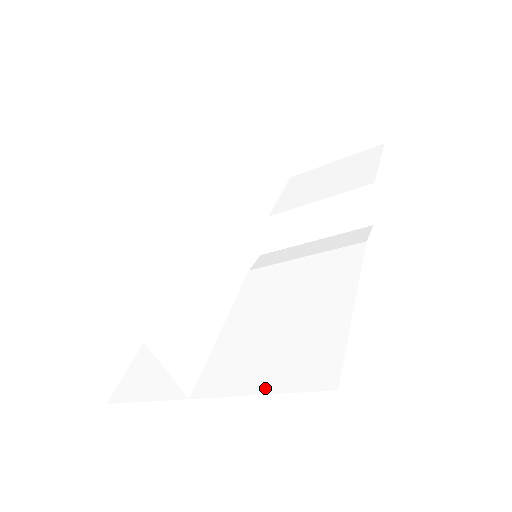
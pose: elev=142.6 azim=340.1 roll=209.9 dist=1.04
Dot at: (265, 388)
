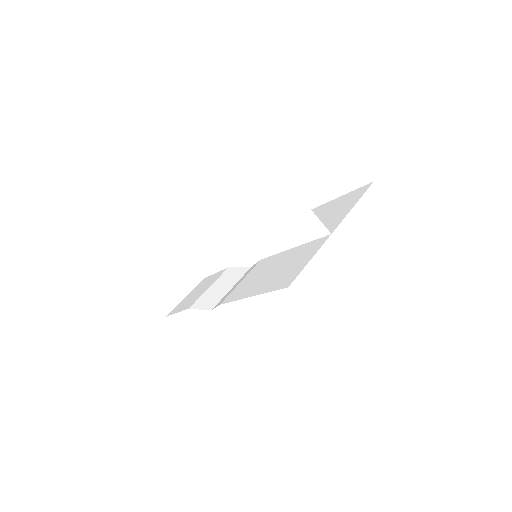
Dot at: (353, 204)
